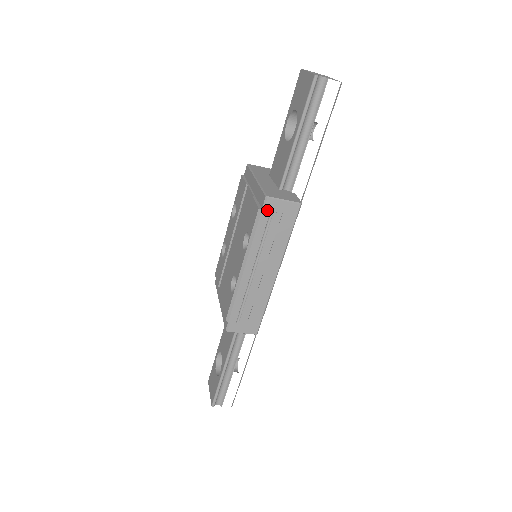
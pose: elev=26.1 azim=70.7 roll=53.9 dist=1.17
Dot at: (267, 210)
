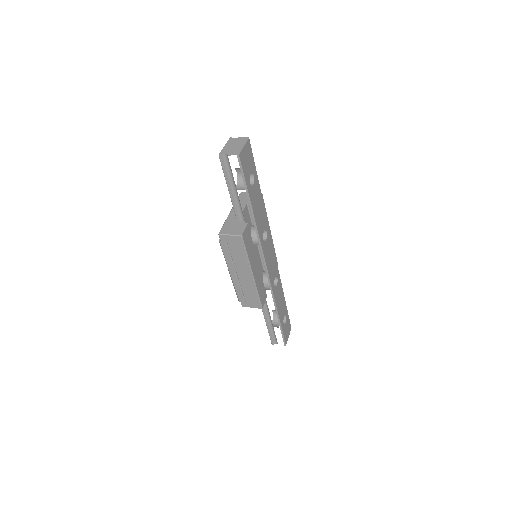
Dot at: (223, 241)
